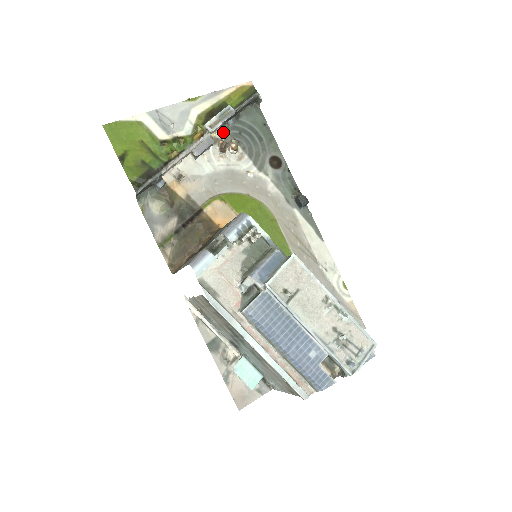
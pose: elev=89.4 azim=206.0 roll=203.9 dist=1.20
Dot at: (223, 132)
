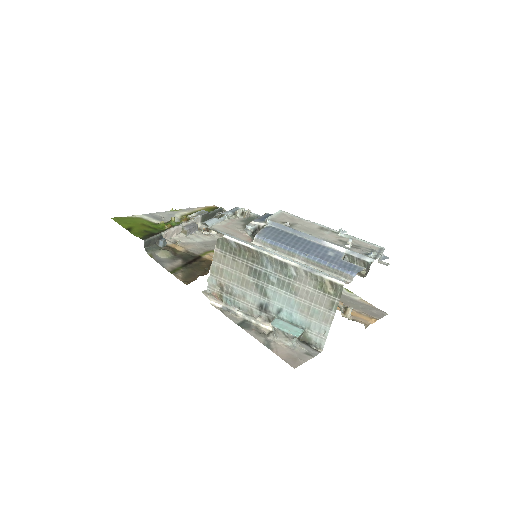
Dot at: (203, 226)
